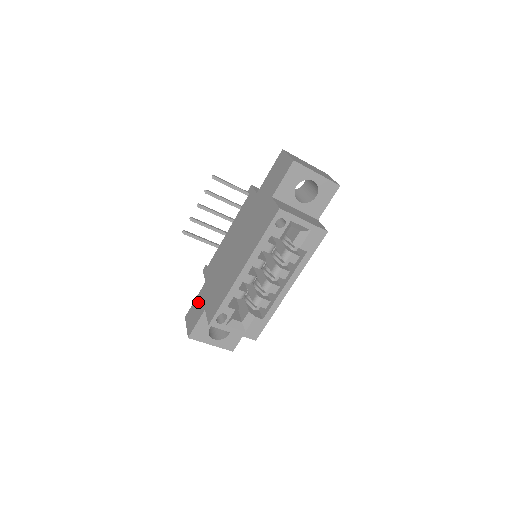
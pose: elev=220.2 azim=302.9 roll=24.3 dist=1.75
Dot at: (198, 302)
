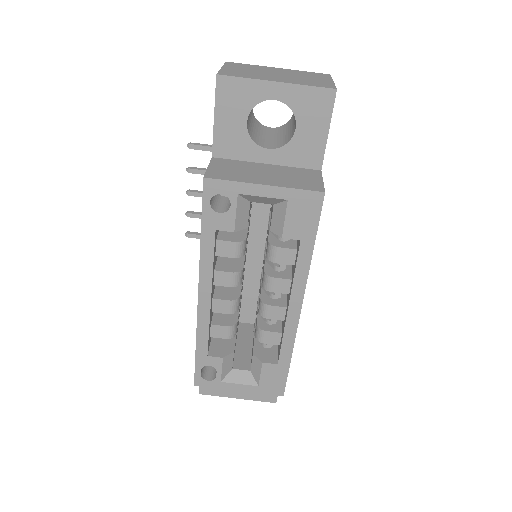
Dot at: occluded
